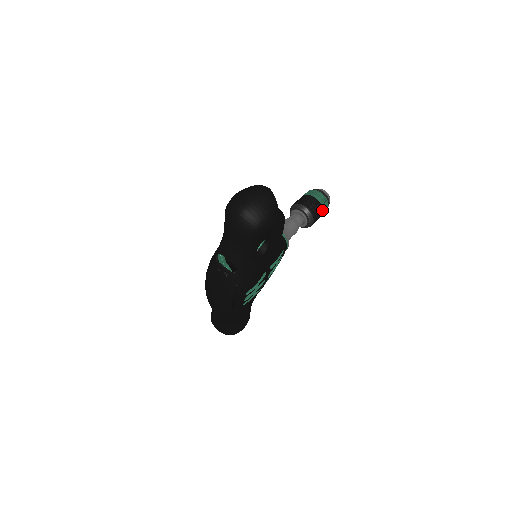
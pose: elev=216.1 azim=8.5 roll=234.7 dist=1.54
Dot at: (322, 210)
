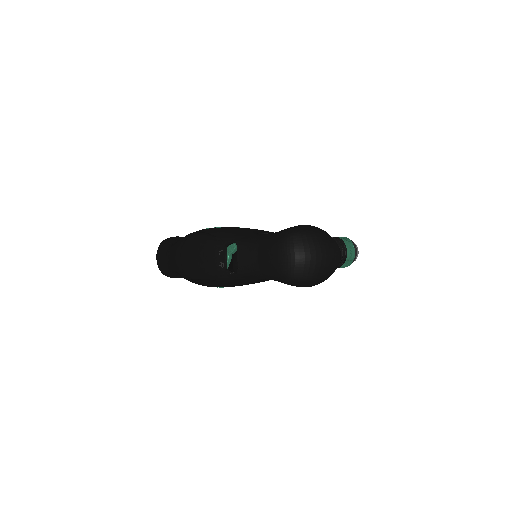
Dot at: (340, 266)
